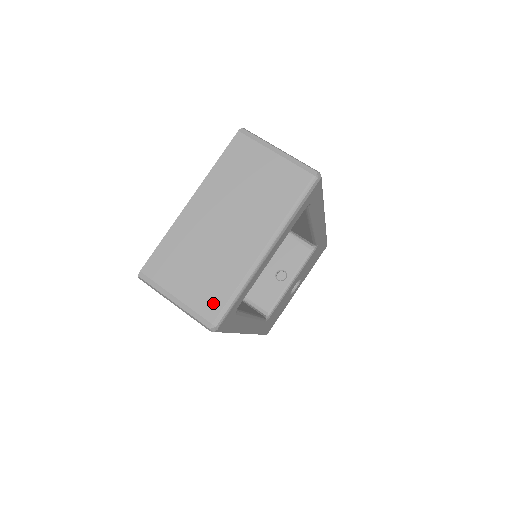
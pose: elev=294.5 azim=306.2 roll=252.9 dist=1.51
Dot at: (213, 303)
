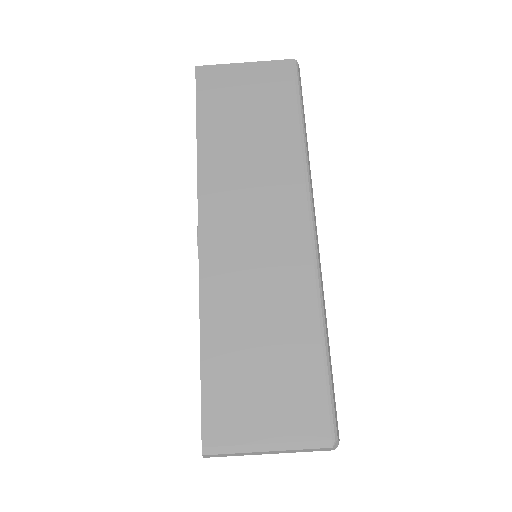
Dot at: occluded
